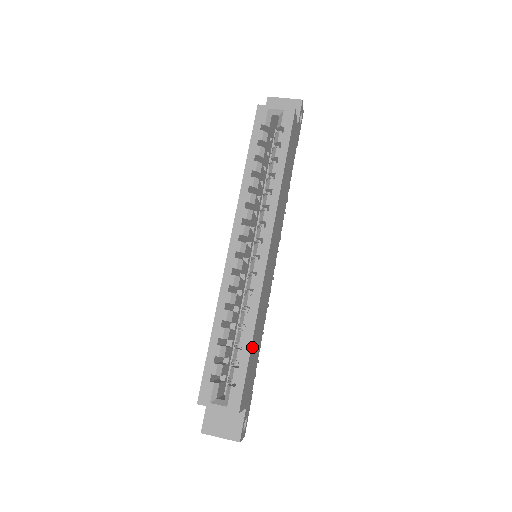
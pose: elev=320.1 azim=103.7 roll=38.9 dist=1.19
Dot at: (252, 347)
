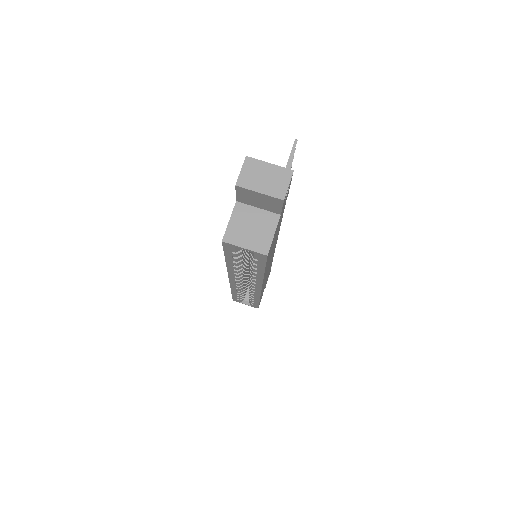
Dot at: occluded
